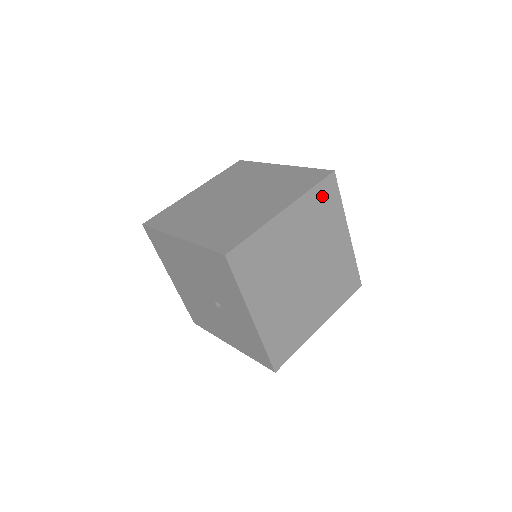
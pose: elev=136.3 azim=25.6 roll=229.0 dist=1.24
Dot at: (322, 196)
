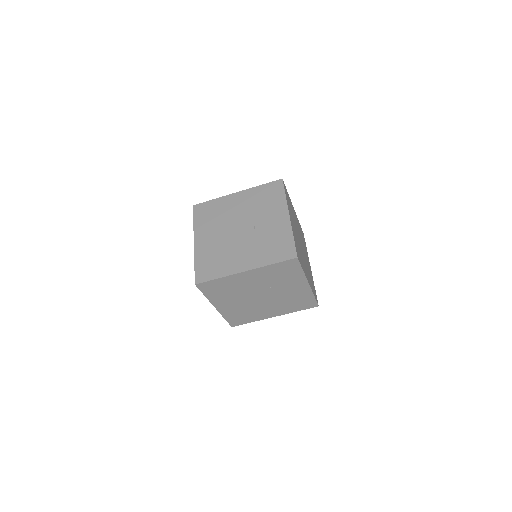
Dot at: occluded
